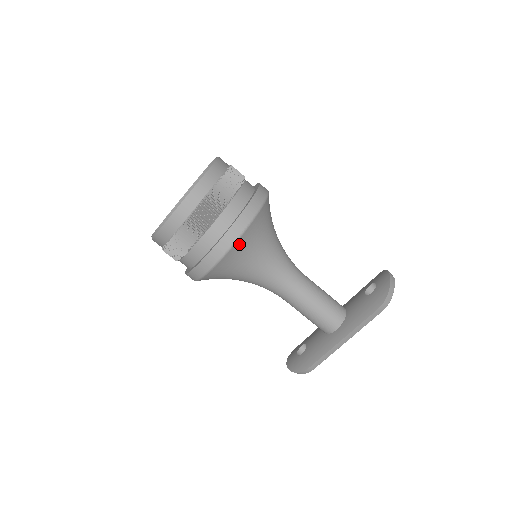
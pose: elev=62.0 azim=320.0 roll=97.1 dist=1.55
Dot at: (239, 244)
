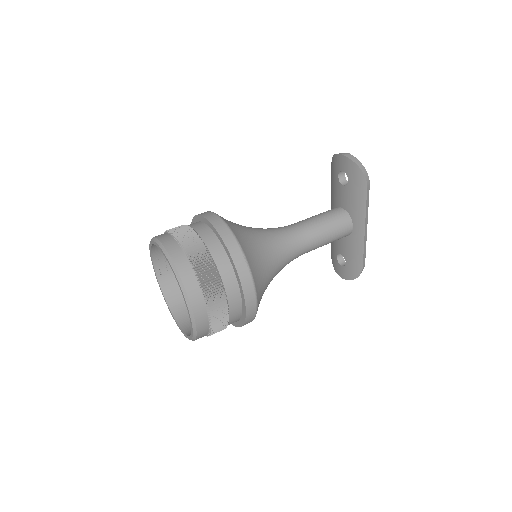
Dot at: (254, 275)
